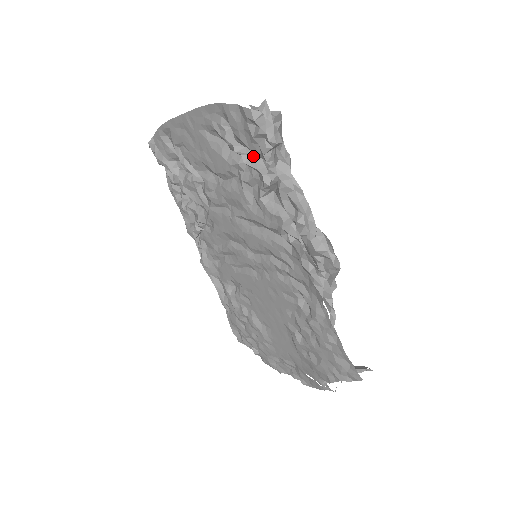
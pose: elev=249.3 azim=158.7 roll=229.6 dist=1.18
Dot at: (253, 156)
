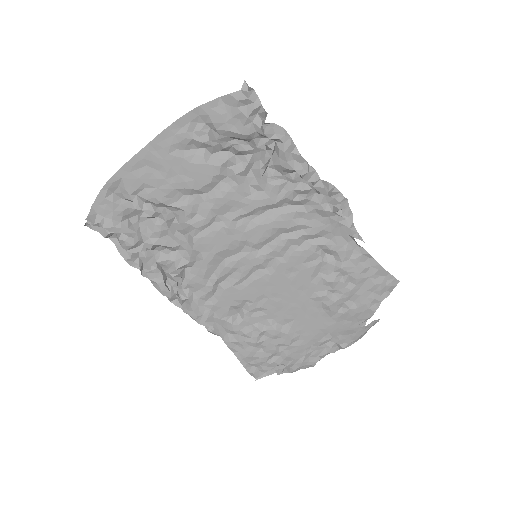
Dot at: (241, 143)
